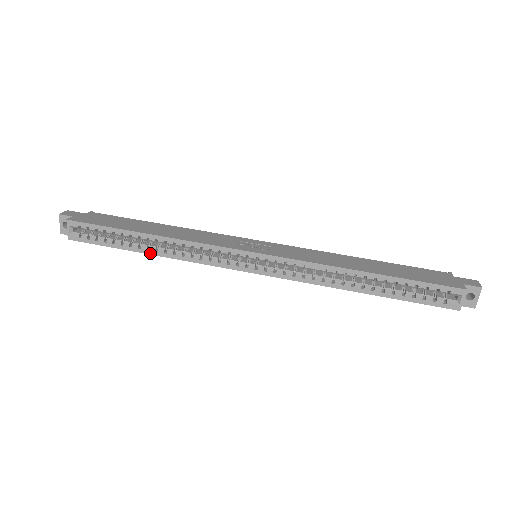
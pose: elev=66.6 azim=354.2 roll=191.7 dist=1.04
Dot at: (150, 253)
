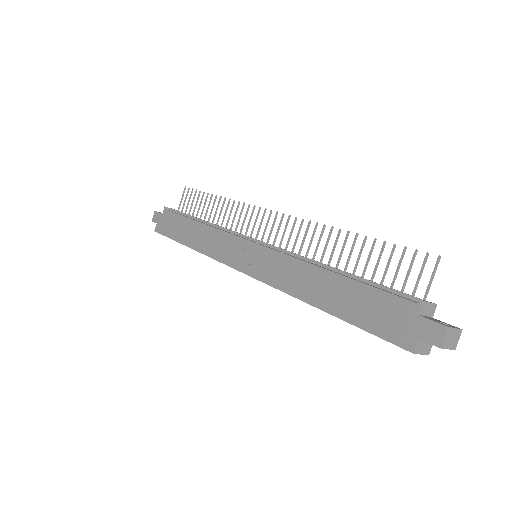
Dot at: occluded
